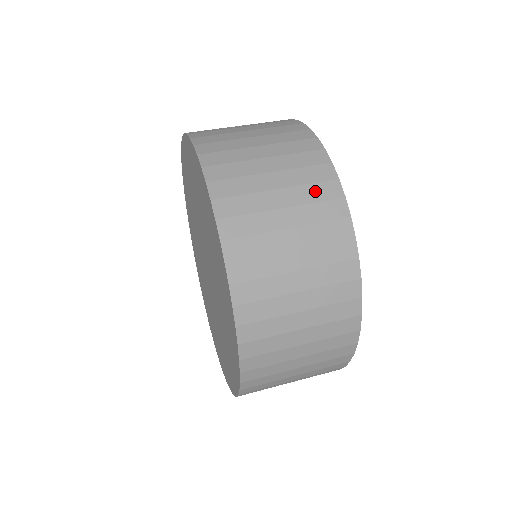
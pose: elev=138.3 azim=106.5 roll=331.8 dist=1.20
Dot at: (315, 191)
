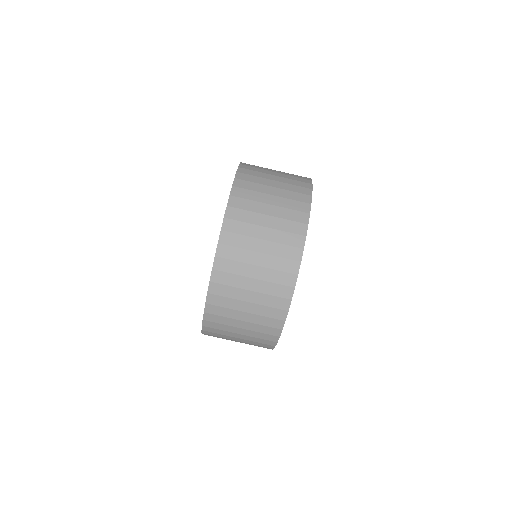
Dot at: occluded
